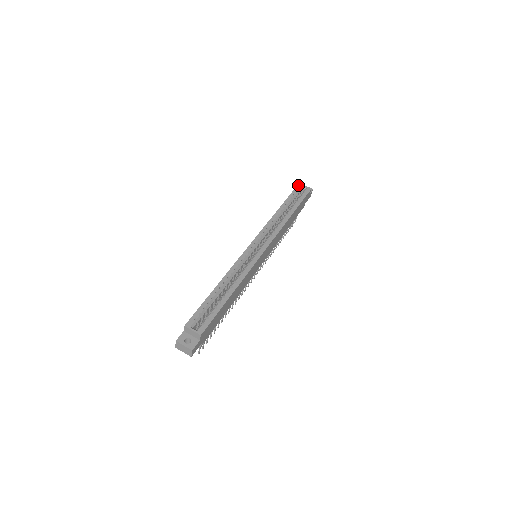
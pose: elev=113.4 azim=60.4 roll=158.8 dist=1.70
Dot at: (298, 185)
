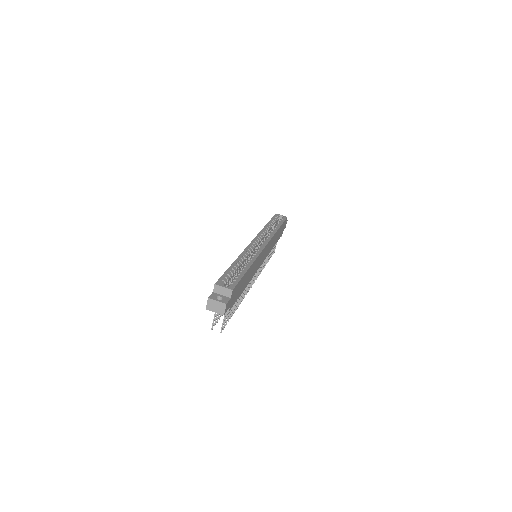
Dot at: (275, 214)
